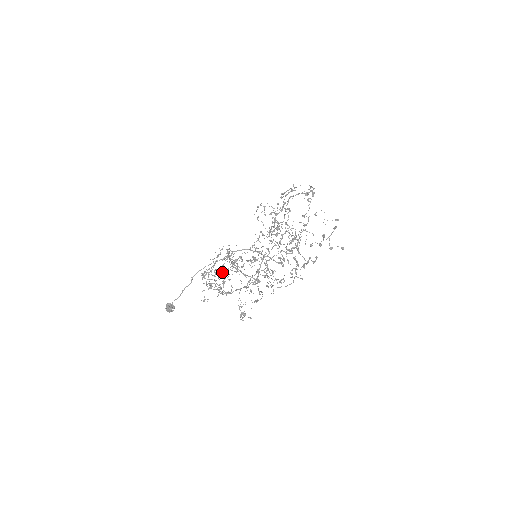
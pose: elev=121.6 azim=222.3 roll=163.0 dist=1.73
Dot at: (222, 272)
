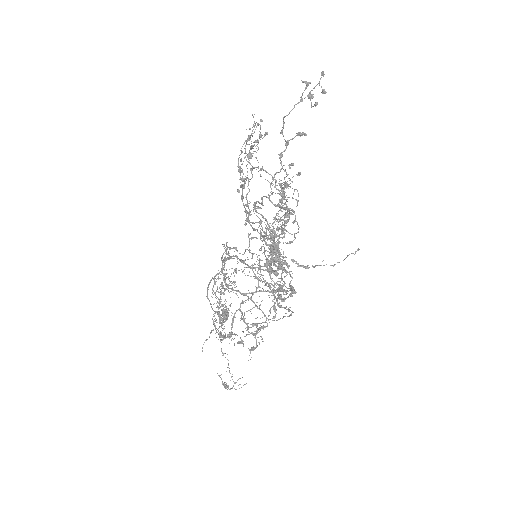
Dot at: occluded
